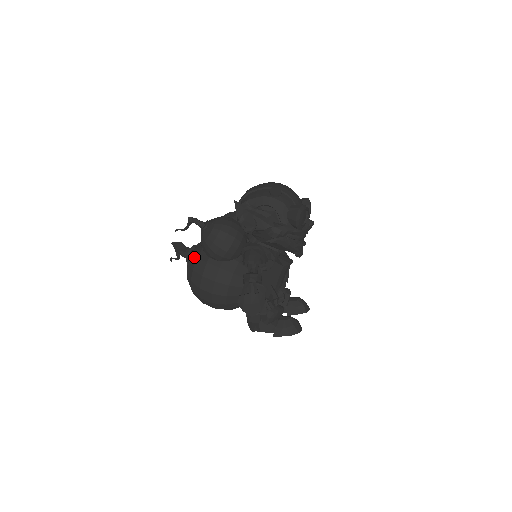
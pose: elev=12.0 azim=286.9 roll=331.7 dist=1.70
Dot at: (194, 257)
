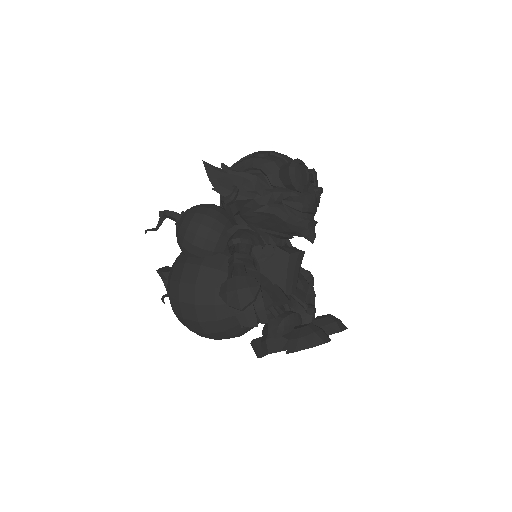
Dot at: occluded
